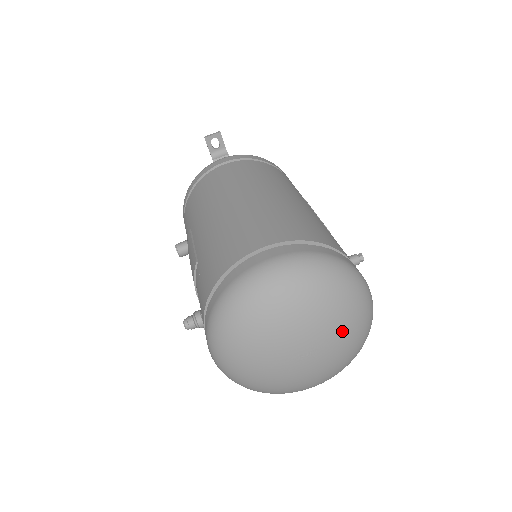
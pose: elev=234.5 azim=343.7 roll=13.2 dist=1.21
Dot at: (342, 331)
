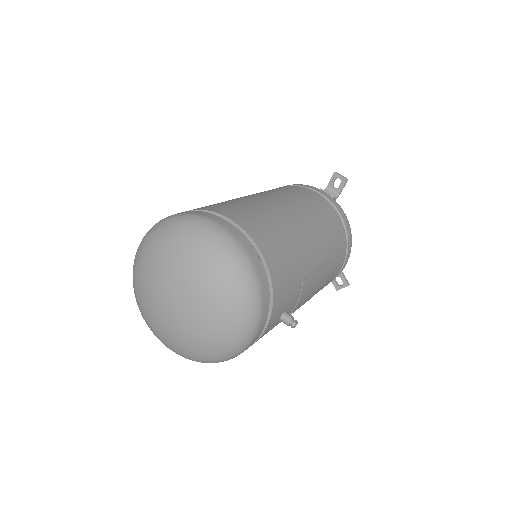
Dot at: (204, 319)
